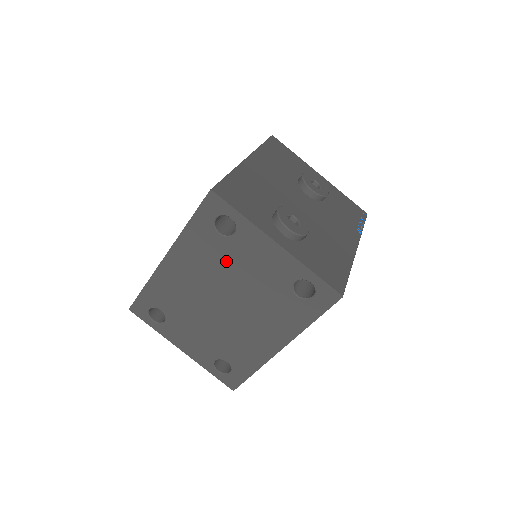
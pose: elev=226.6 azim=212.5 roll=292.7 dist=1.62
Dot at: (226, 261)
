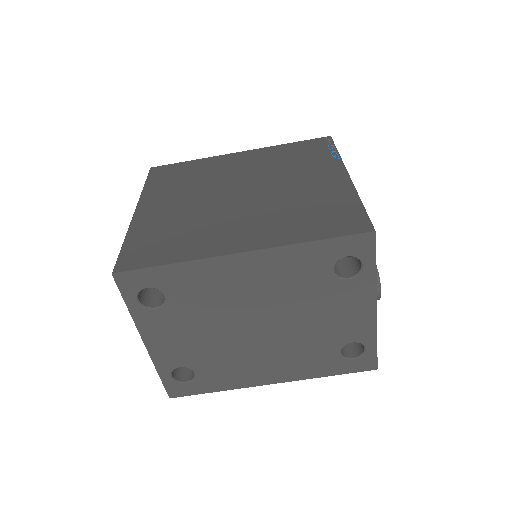
Dot at: (310, 295)
